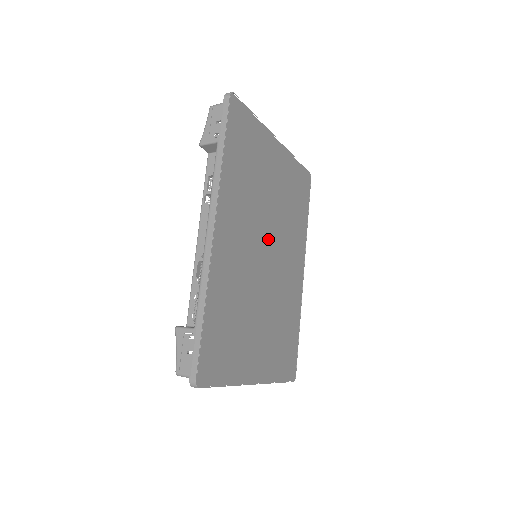
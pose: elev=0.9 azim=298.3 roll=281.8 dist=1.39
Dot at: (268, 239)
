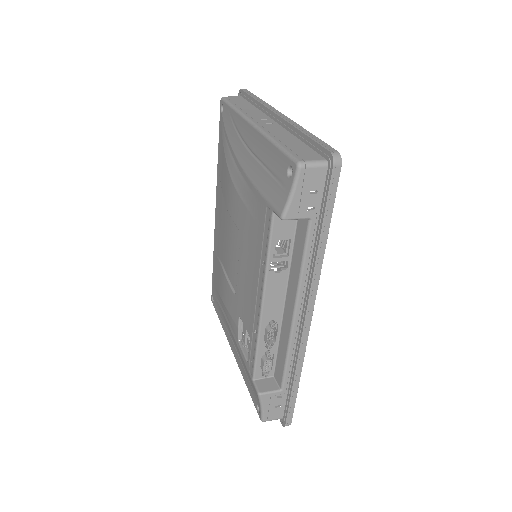
Dot at: occluded
